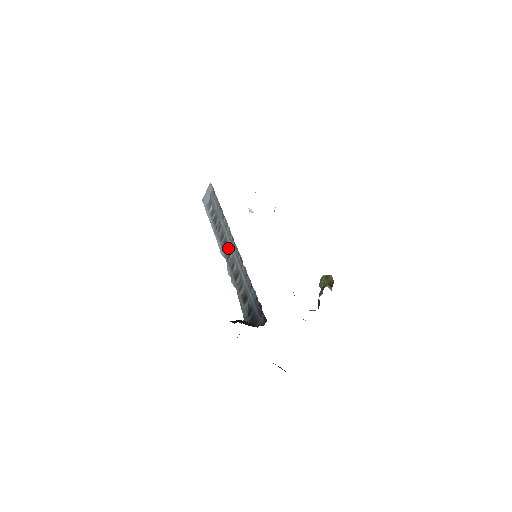
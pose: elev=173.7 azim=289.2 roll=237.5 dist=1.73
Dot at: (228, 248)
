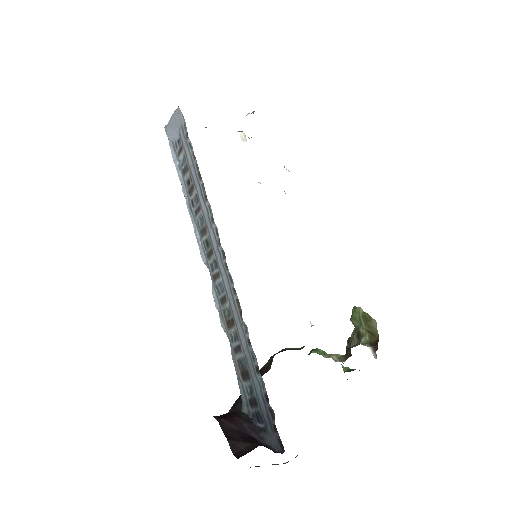
Dot at: (214, 260)
